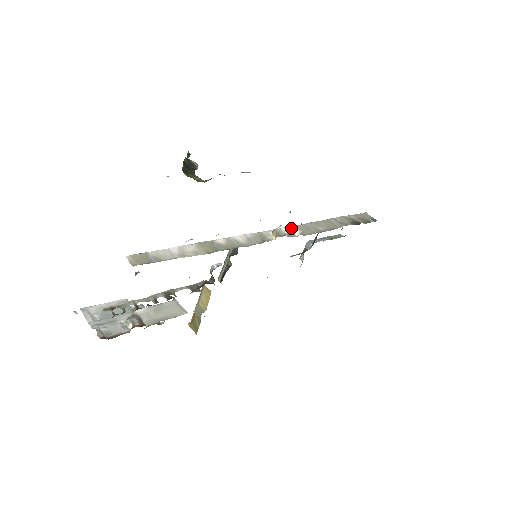
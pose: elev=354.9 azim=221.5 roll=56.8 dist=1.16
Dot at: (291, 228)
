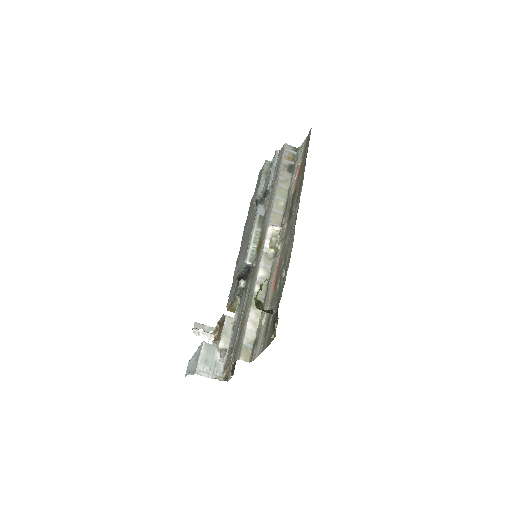
Dot at: (271, 227)
